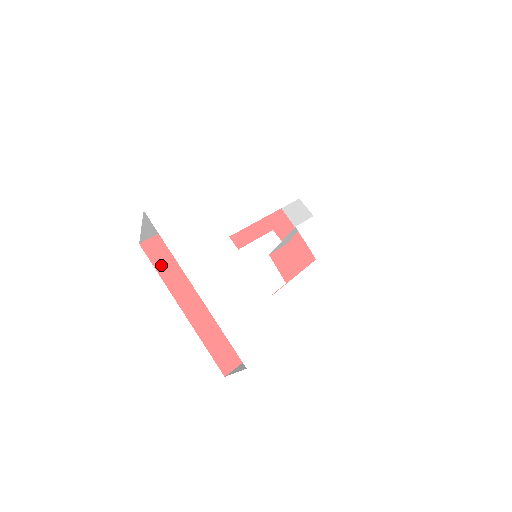
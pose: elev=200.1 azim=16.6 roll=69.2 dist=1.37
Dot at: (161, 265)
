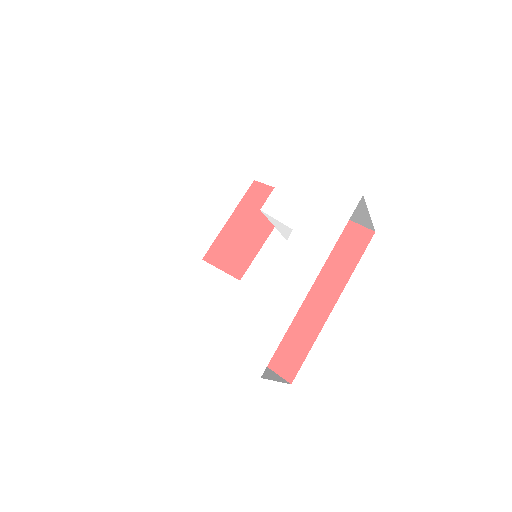
Dot at: occluded
